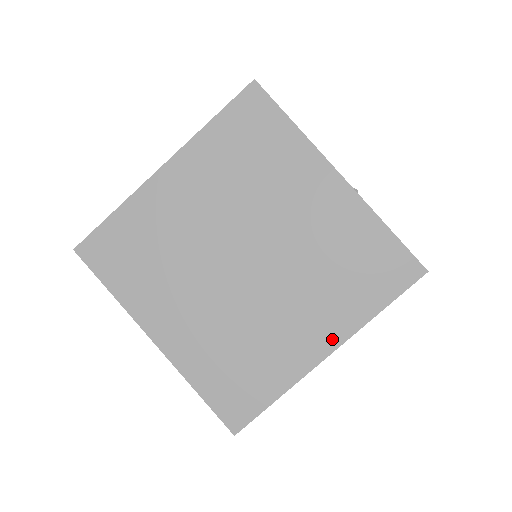
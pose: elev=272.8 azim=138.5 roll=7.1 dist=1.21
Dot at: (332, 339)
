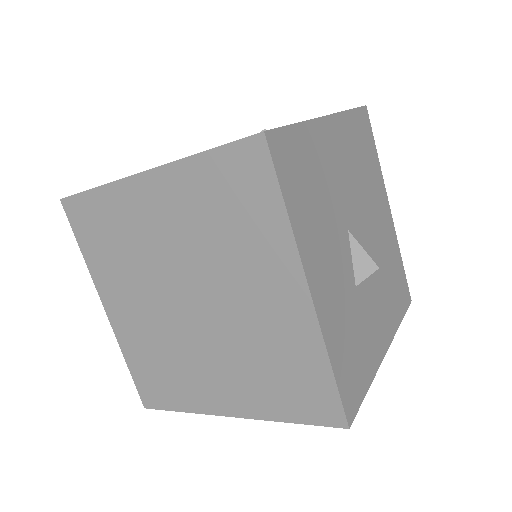
Dot at: (238, 409)
